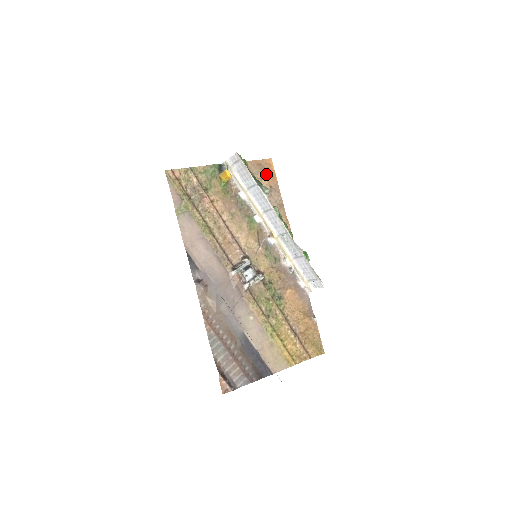
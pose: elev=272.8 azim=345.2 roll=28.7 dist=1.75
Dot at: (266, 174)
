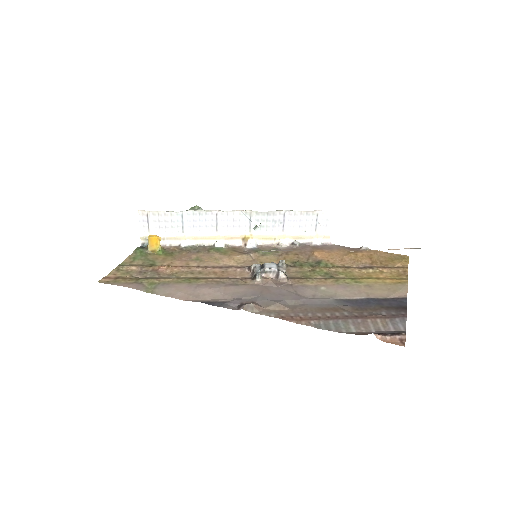
Dot at: occluded
